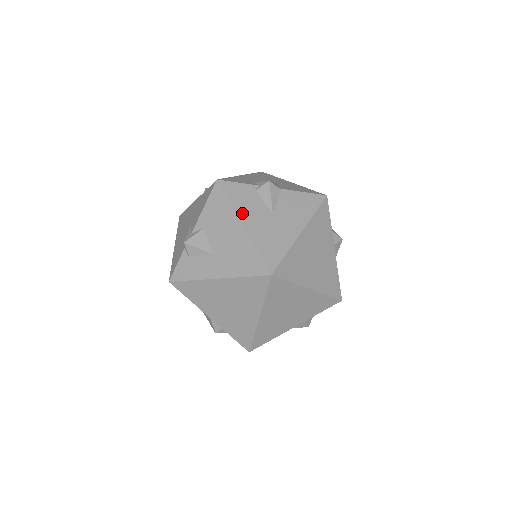
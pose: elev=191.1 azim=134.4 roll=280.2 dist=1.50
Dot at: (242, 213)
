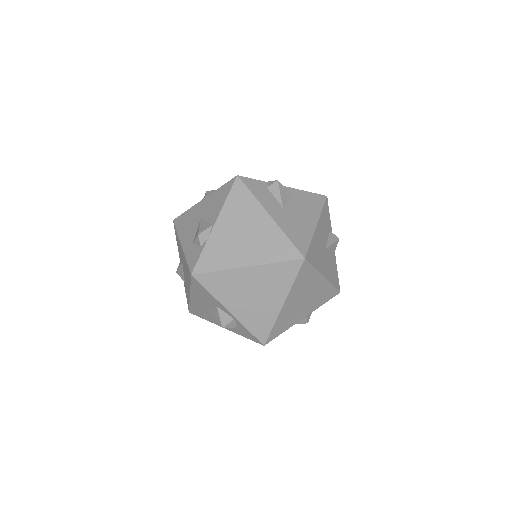
Dot at: (321, 222)
